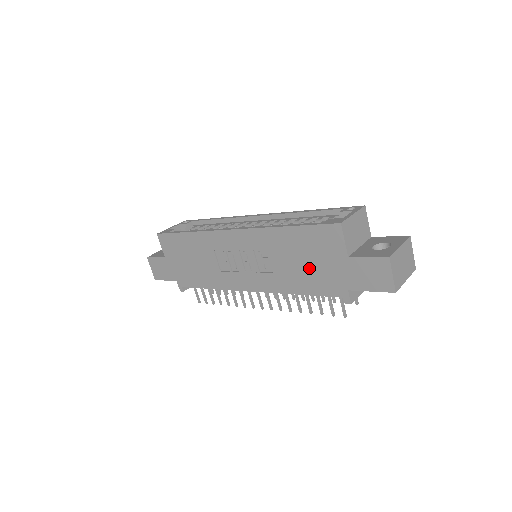
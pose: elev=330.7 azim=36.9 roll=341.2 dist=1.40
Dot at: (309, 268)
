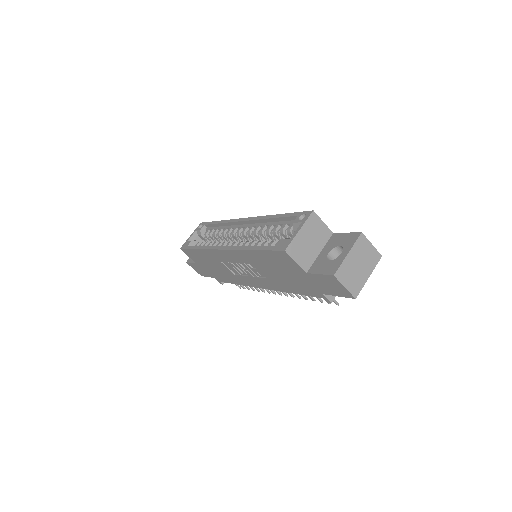
Dot at: (287, 278)
